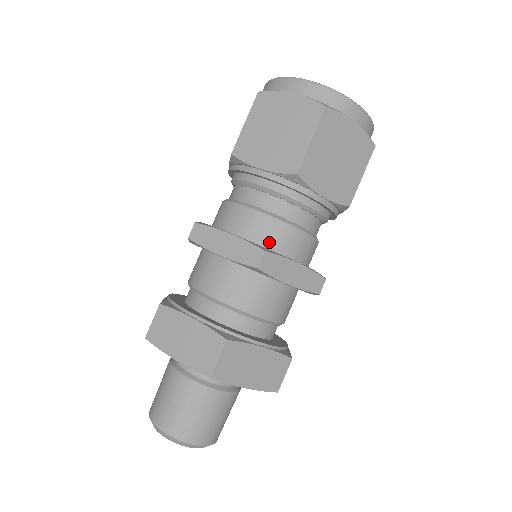
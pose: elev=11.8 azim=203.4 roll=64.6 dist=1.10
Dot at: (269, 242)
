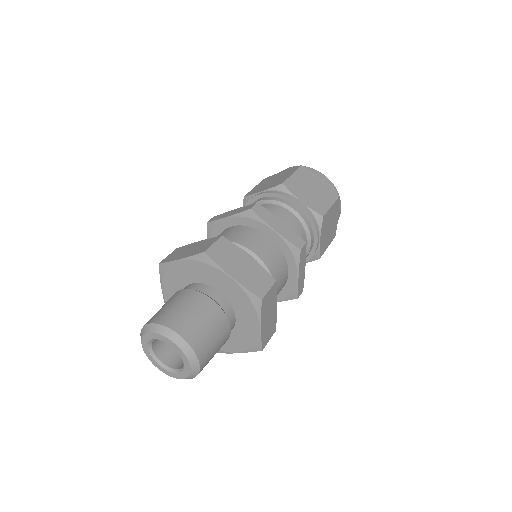
Dot at: occluded
